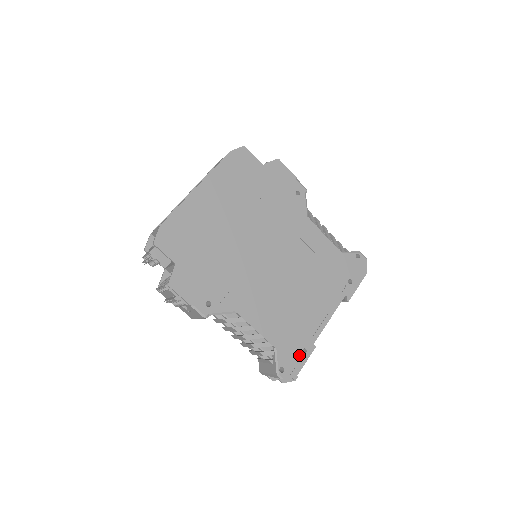
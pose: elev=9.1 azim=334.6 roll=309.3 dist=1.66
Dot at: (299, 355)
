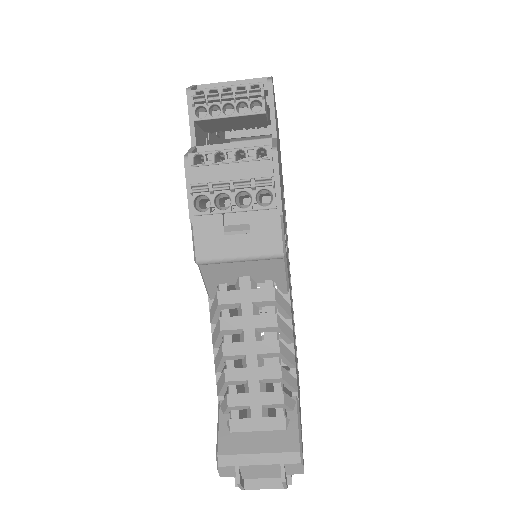
Dot at: occluded
